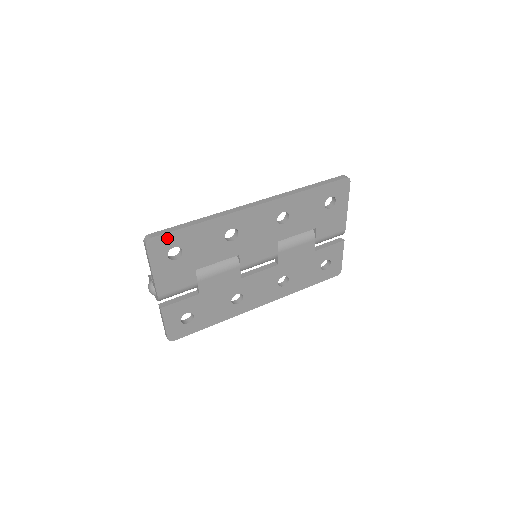
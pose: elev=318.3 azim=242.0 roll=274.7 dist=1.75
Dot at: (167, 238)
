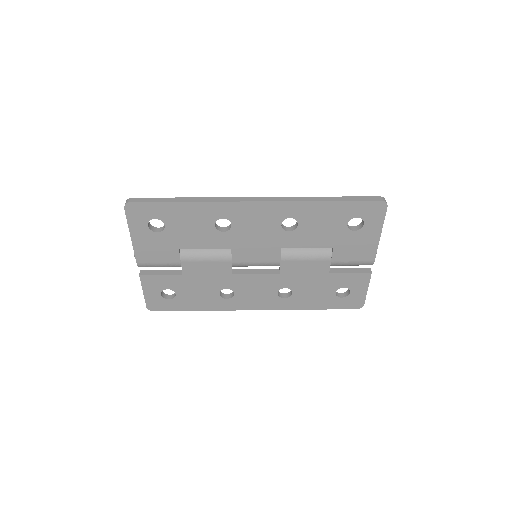
Dot at: (148, 207)
